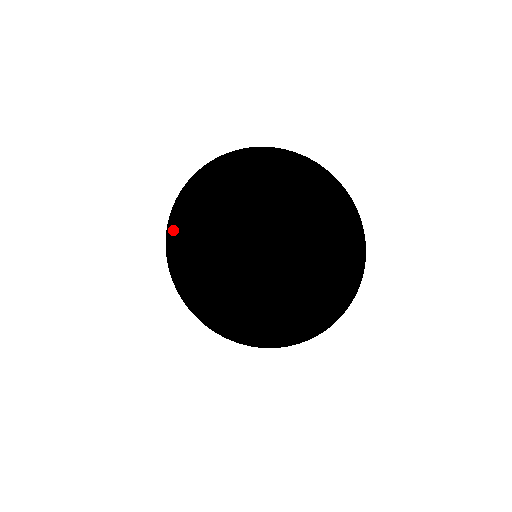
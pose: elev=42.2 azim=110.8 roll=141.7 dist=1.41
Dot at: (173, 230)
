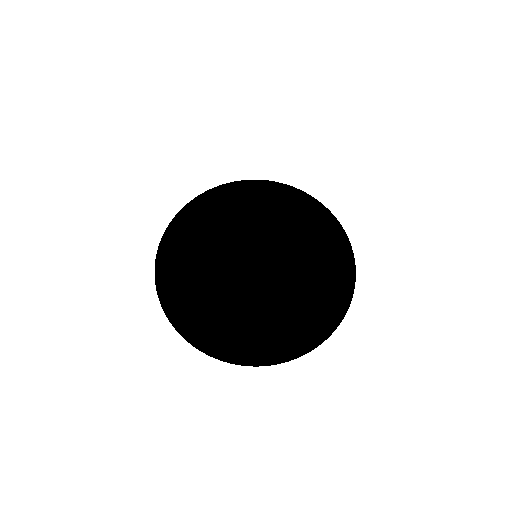
Dot at: (180, 219)
